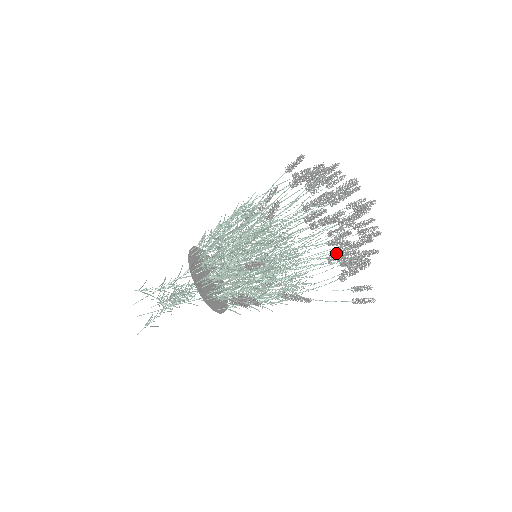
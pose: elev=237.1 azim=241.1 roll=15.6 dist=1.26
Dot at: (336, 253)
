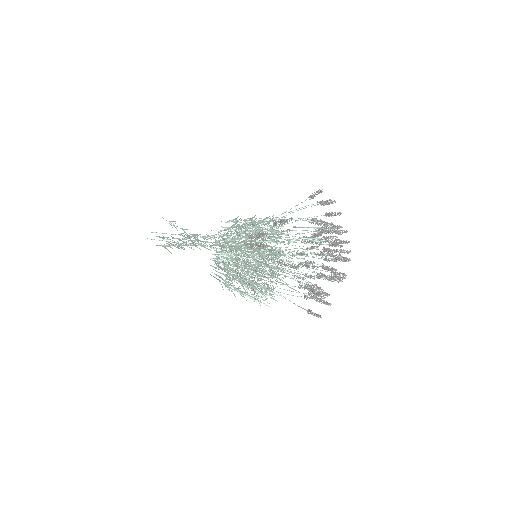
Dot at: (326, 254)
